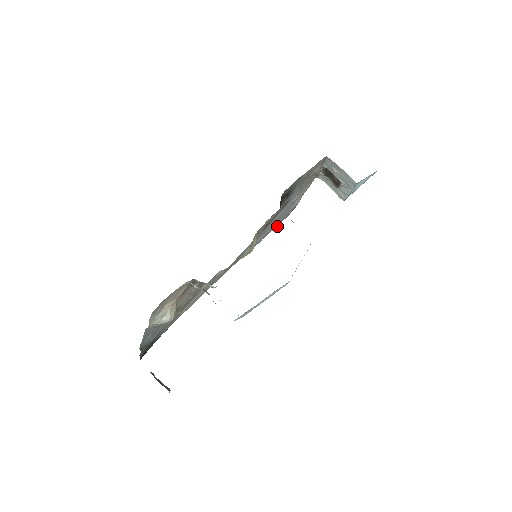
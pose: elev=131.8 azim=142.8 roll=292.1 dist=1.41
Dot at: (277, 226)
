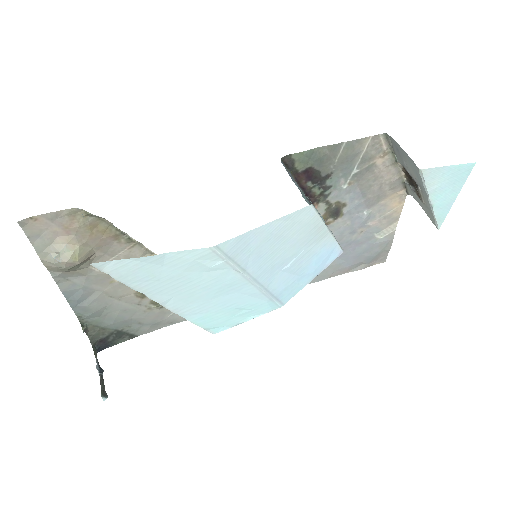
Dot at: (360, 269)
